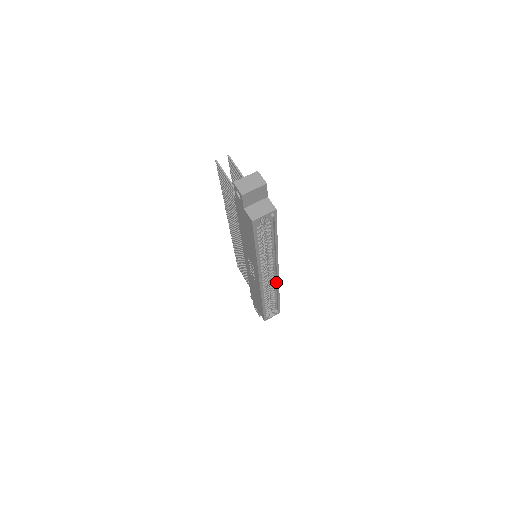
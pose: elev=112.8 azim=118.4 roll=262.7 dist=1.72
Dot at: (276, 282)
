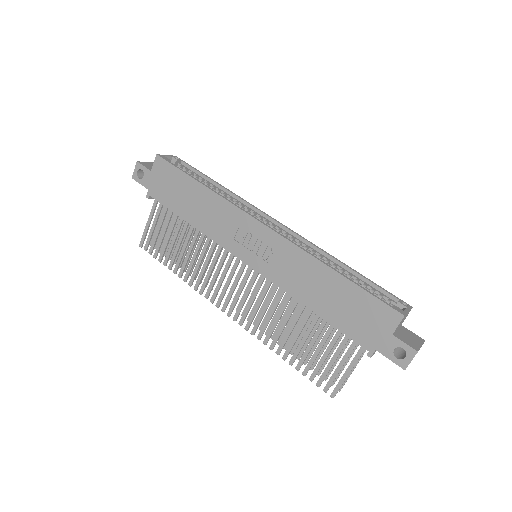
Dot at: (302, 241)
